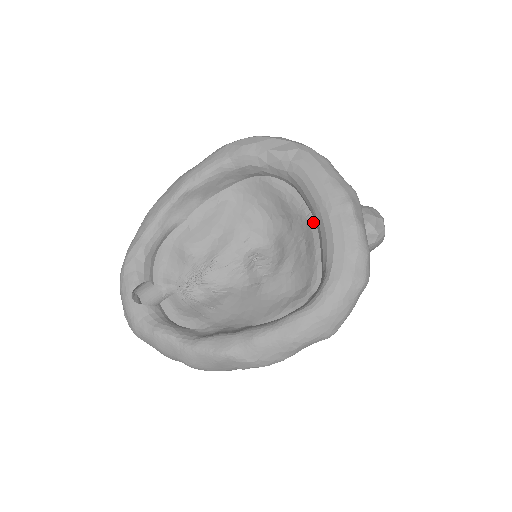
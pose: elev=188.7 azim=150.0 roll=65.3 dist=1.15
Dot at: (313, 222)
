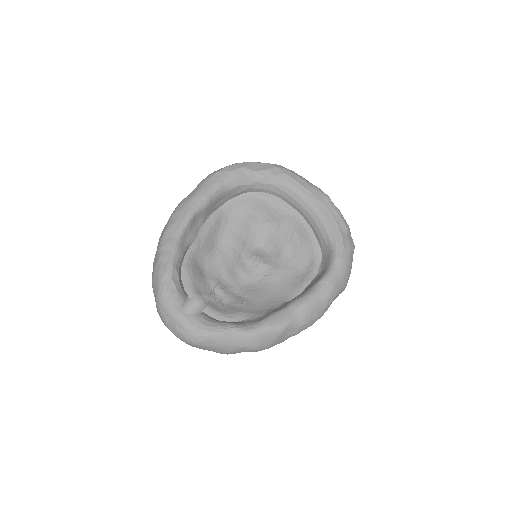
Dot at: (301, 217)
